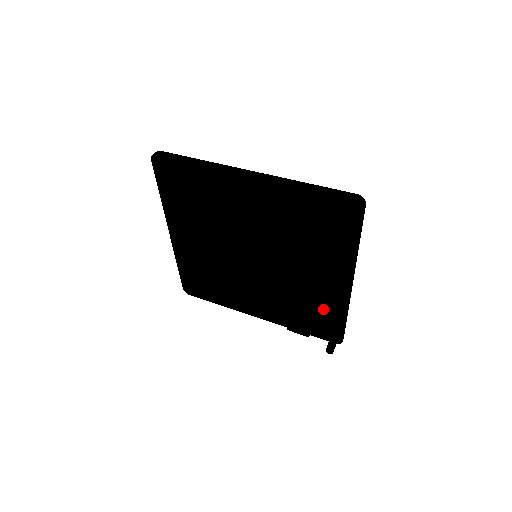
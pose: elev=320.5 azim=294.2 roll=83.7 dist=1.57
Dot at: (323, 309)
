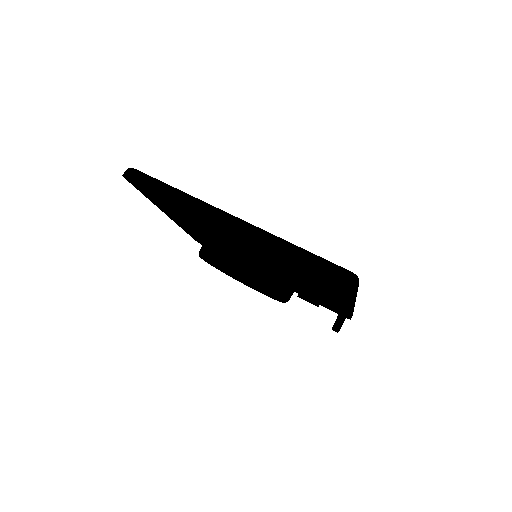
Dot at: (329, 300)
